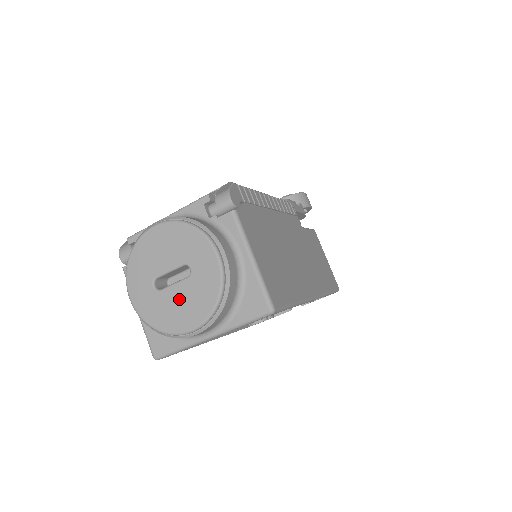
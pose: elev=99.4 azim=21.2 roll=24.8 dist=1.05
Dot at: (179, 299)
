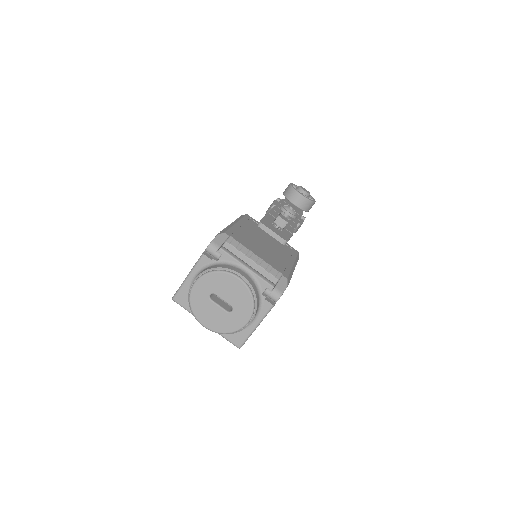
Dot at: (214, 313)
